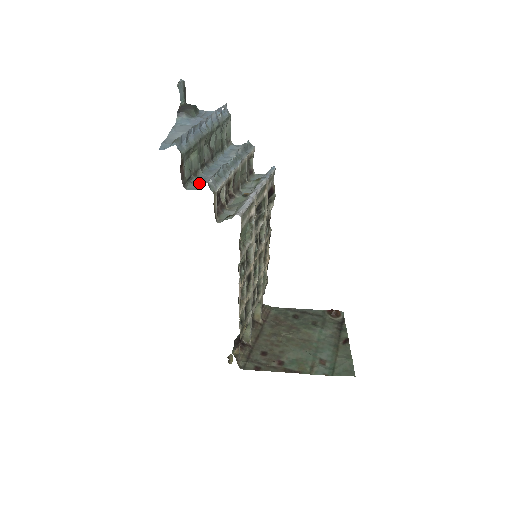
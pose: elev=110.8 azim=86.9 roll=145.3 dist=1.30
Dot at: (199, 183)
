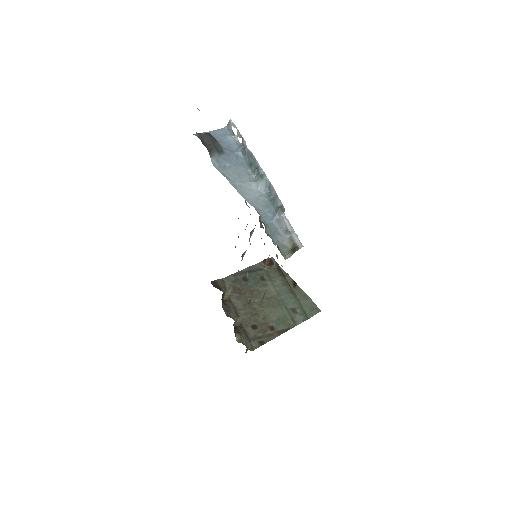
Dot at: (276, 232)
